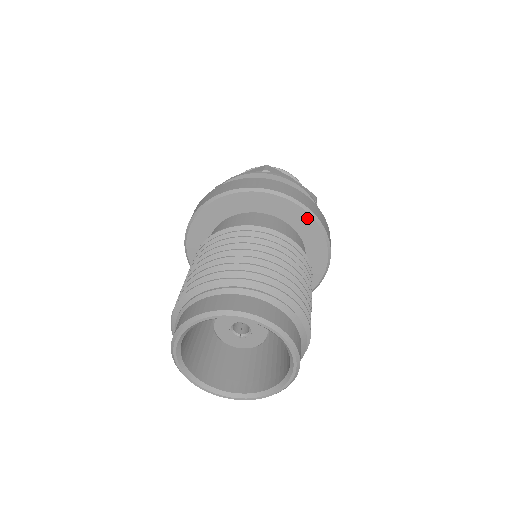
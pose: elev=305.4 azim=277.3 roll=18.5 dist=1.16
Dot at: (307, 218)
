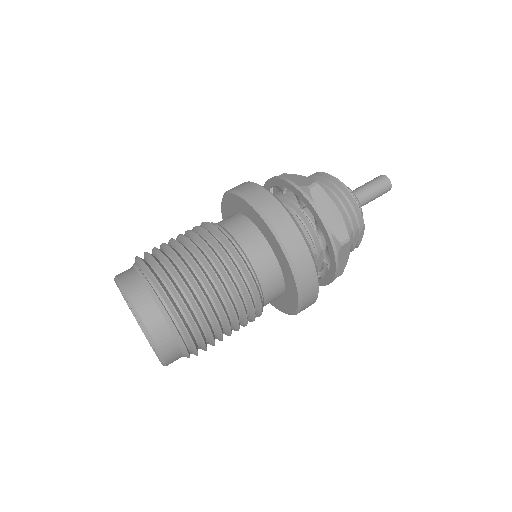
Dot at: (284, 258)
